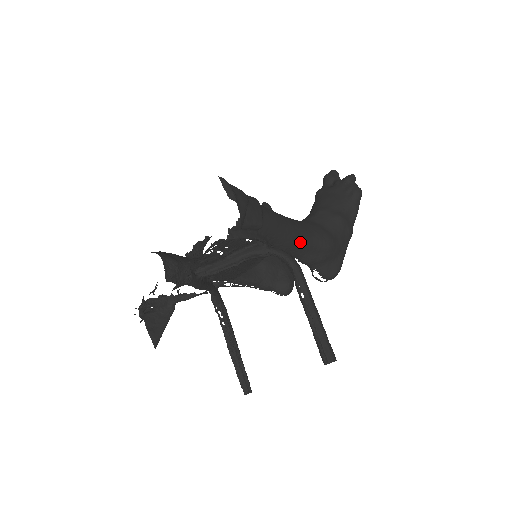
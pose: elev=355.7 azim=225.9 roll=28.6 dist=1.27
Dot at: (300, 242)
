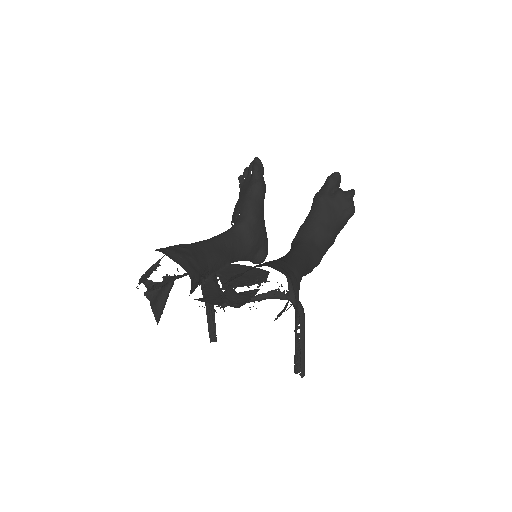
Dot at: occluded
